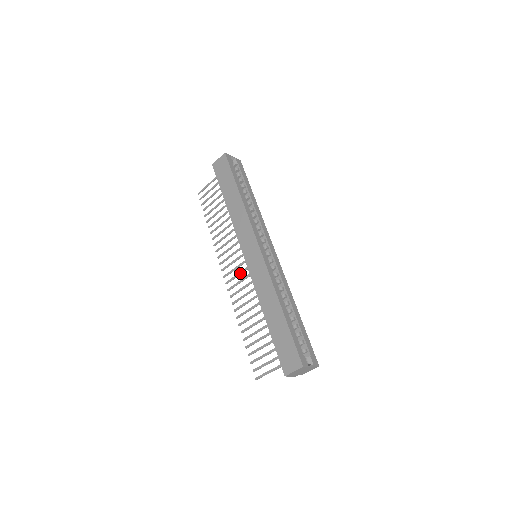
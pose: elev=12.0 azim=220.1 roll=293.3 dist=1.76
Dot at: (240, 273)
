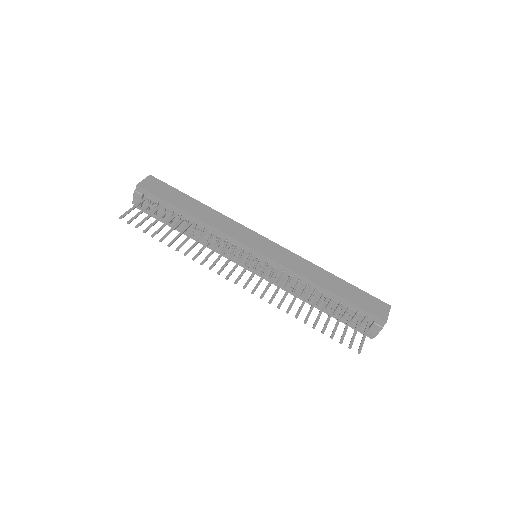
Dot at: (255, 272)
